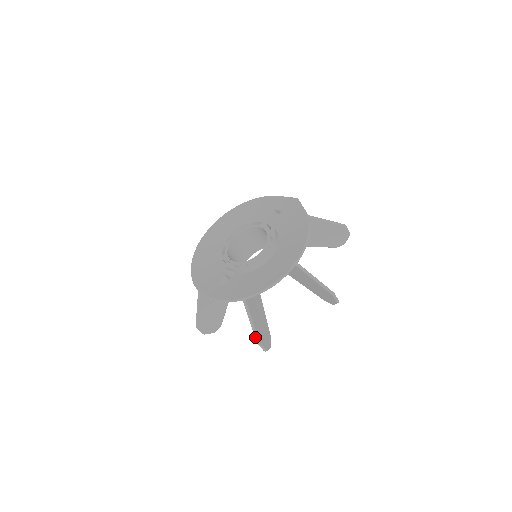
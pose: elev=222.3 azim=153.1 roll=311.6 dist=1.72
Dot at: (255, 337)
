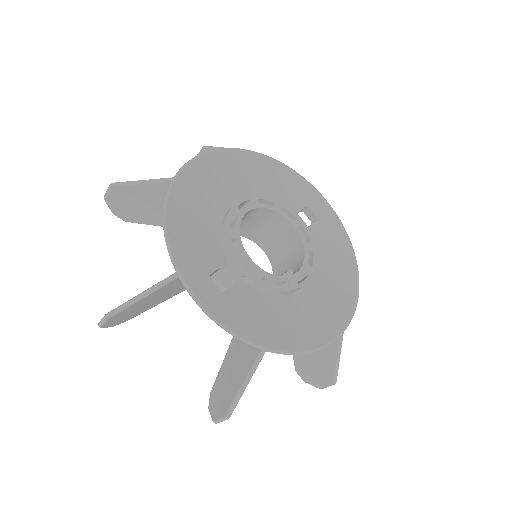
Dot at: (232, 407)
